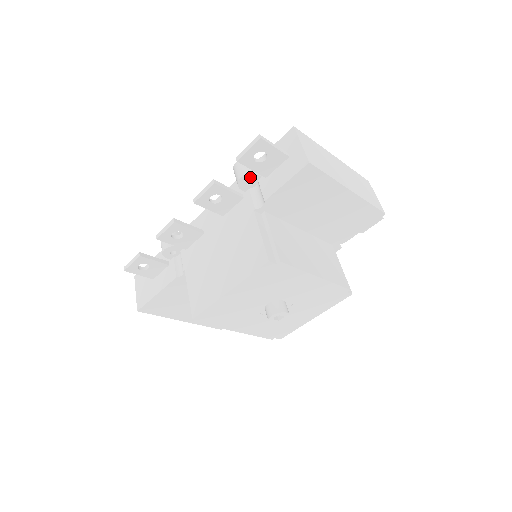
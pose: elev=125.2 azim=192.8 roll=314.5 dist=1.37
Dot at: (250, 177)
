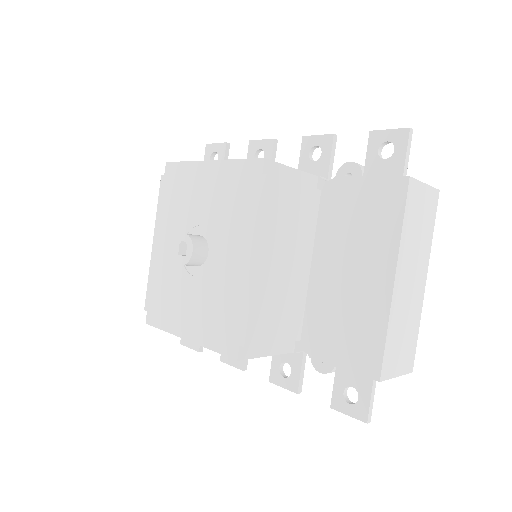
Dot at: (356, 171)
